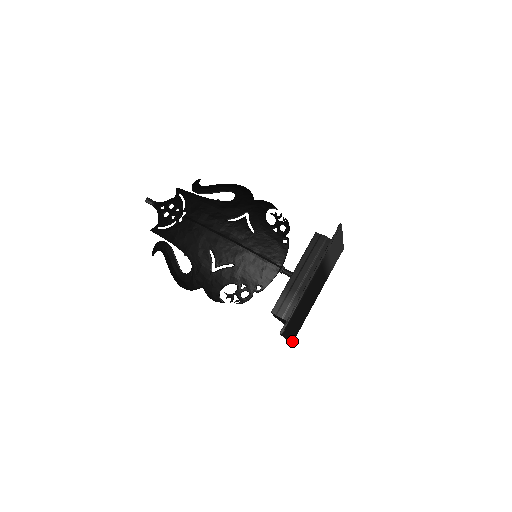
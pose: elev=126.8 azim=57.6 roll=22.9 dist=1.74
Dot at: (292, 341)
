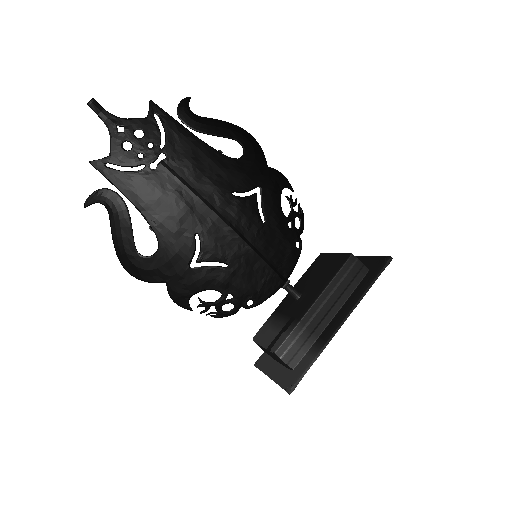
Dot at: occluded
